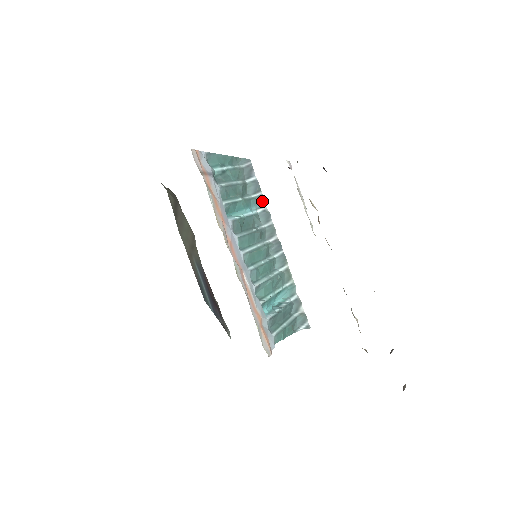
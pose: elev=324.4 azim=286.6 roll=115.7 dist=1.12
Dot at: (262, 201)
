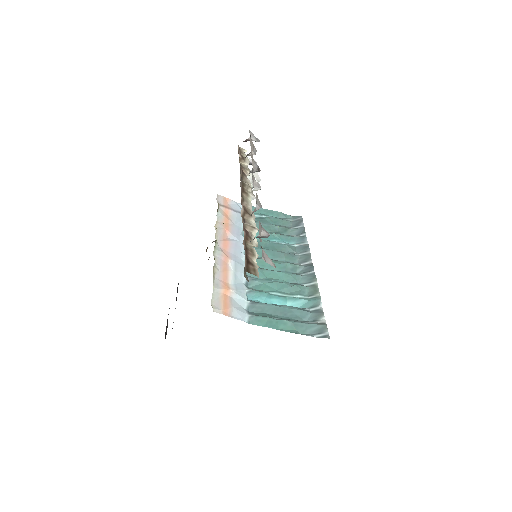
Dot at: (304, 239)
